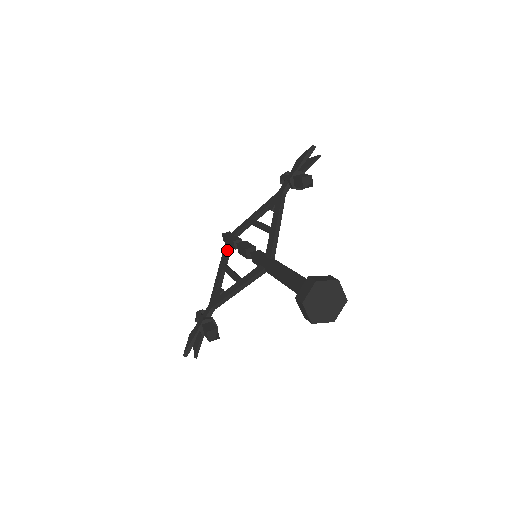
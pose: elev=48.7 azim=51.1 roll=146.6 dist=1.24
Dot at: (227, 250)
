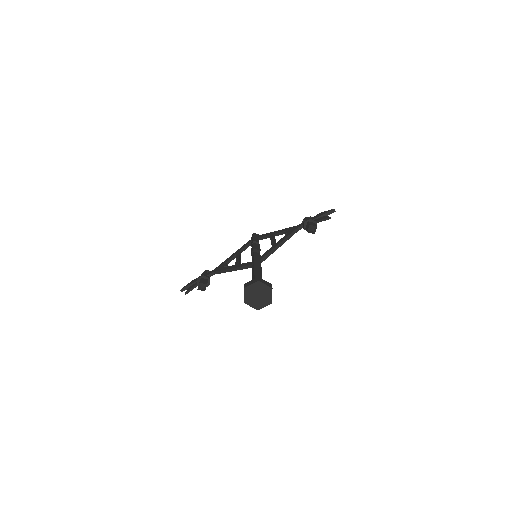
Dot at: (248, 244)
